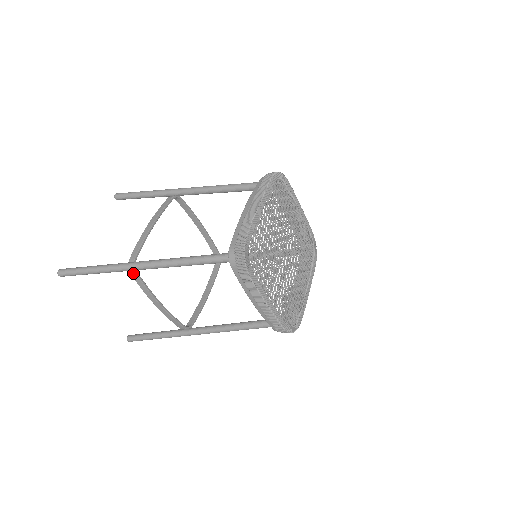
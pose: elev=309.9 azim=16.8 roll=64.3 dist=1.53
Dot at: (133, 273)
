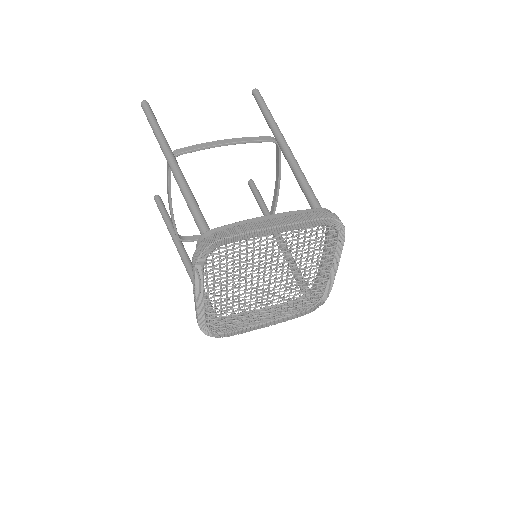
Dot at: occluded
